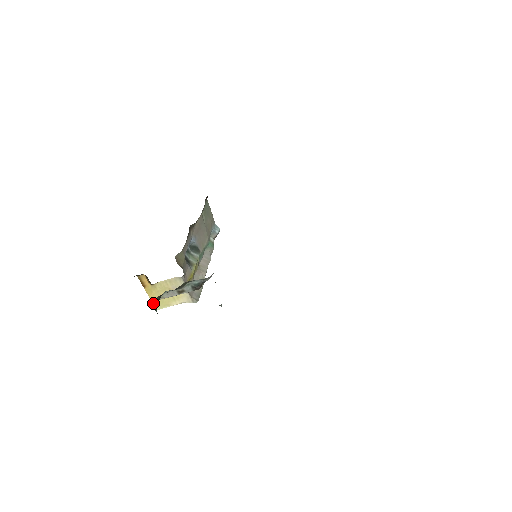
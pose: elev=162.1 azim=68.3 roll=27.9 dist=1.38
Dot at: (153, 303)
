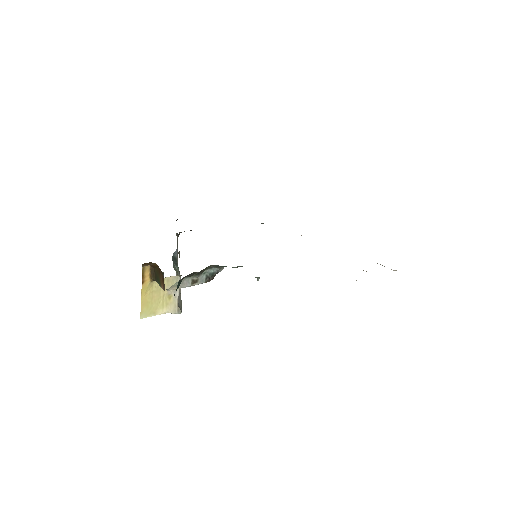
Dot at: (177, 285)
